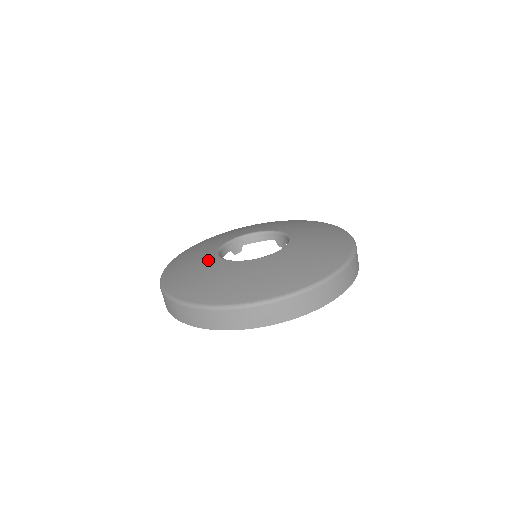
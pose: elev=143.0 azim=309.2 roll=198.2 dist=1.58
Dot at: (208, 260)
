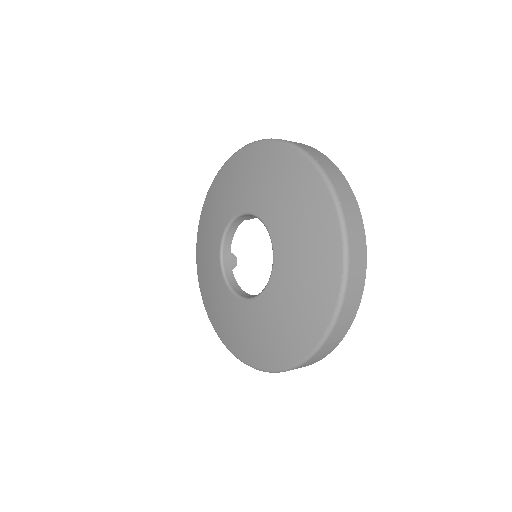
Dot at: (240, 311)
